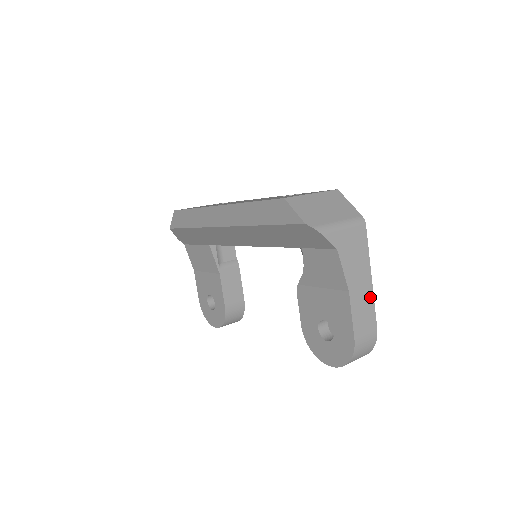
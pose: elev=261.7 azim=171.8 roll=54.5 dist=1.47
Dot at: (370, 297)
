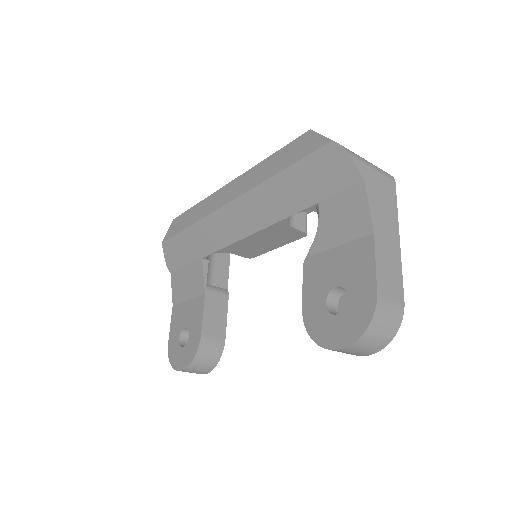
Dot at: (397, 258)
